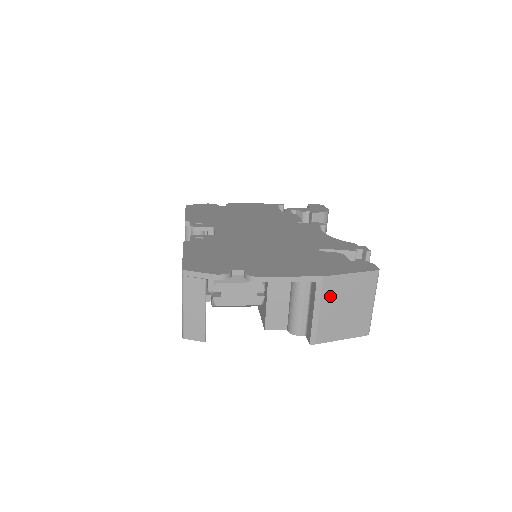
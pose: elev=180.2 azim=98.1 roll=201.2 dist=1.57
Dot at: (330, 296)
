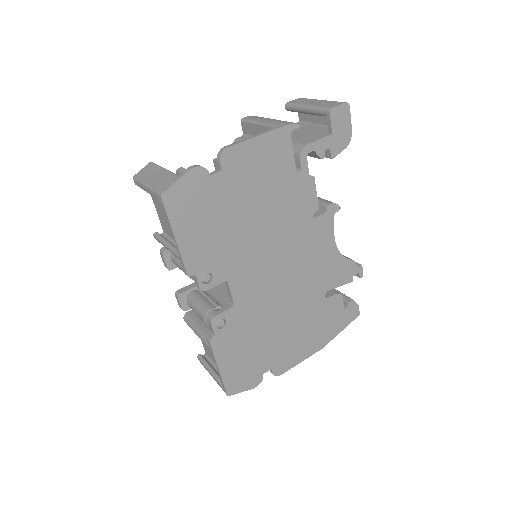
Dot at: occluded
